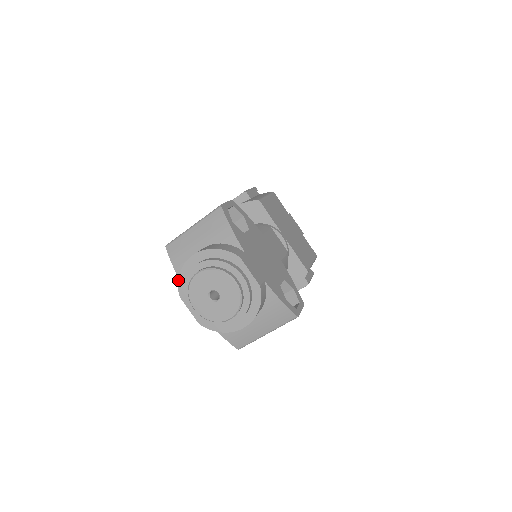
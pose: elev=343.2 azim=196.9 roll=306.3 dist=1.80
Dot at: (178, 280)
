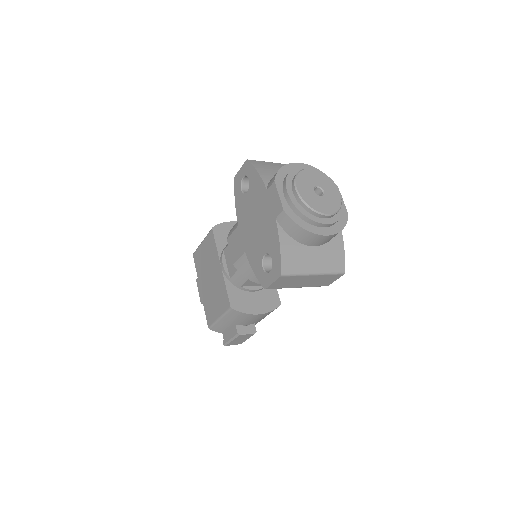
Dot at: (279, 169)
